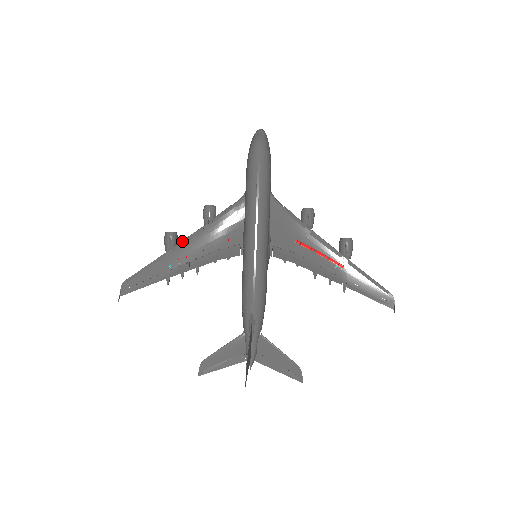
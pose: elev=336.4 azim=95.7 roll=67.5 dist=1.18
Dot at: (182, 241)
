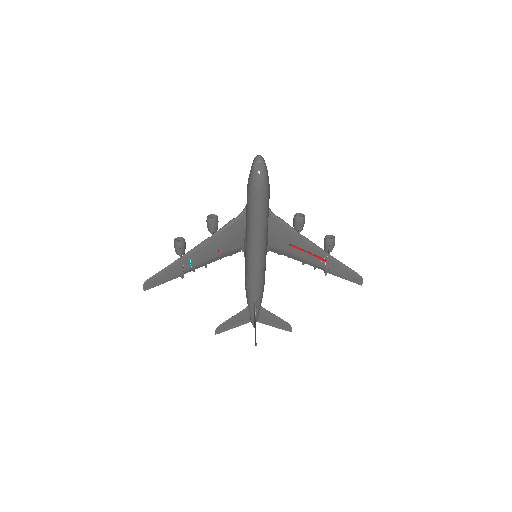
Dot at: (192, 250)
